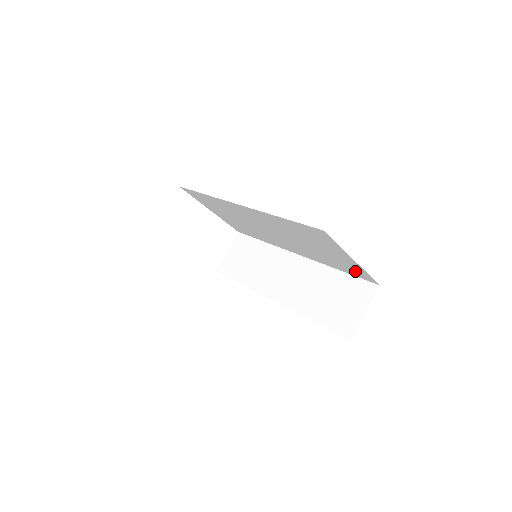
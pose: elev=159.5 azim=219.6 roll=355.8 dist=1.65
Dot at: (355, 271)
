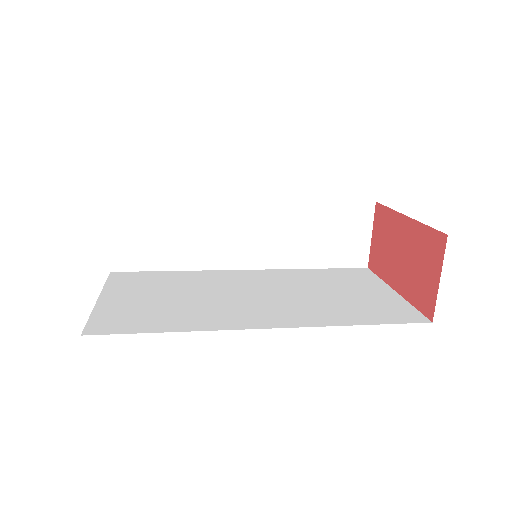
Dot at: occluded
